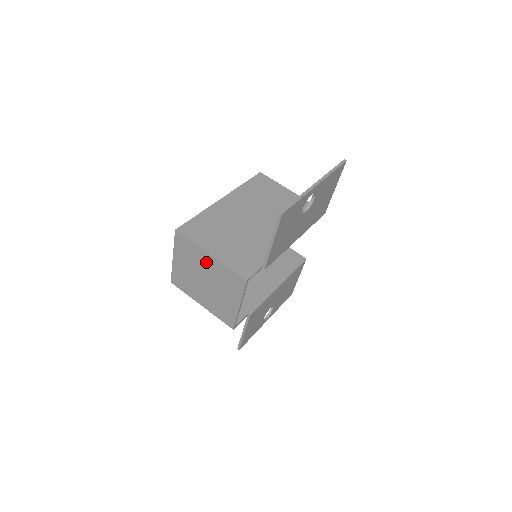
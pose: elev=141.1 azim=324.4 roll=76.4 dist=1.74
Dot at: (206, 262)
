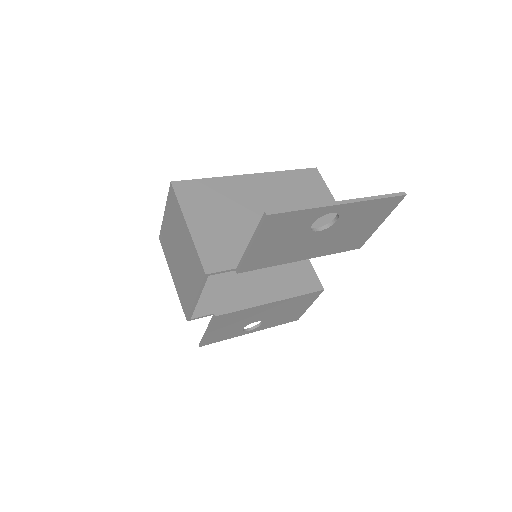
Dot at: (183, 232)
